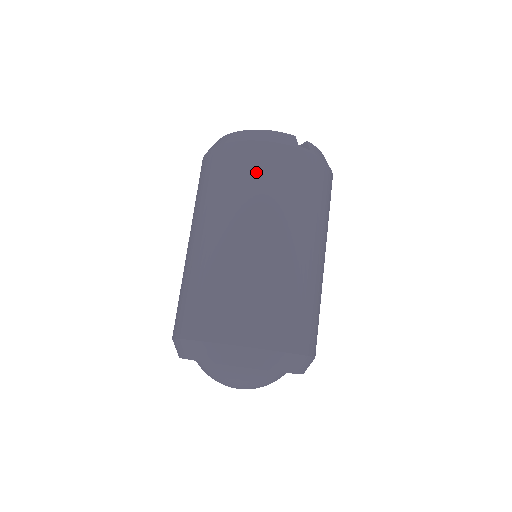
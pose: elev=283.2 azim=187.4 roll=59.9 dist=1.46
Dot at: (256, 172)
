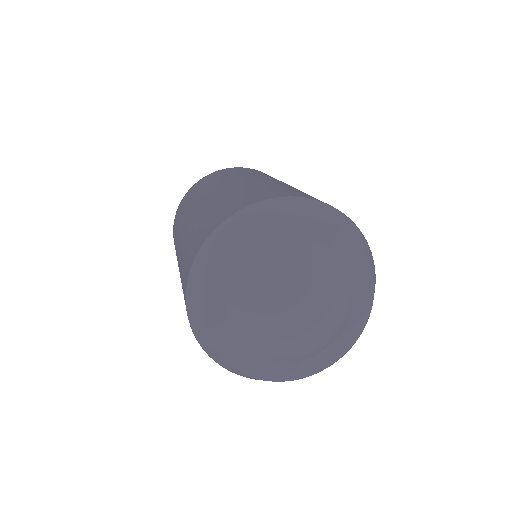
Dot at: (242, 170)
